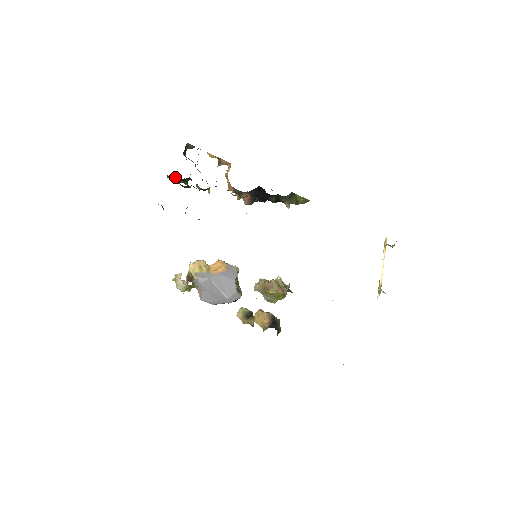
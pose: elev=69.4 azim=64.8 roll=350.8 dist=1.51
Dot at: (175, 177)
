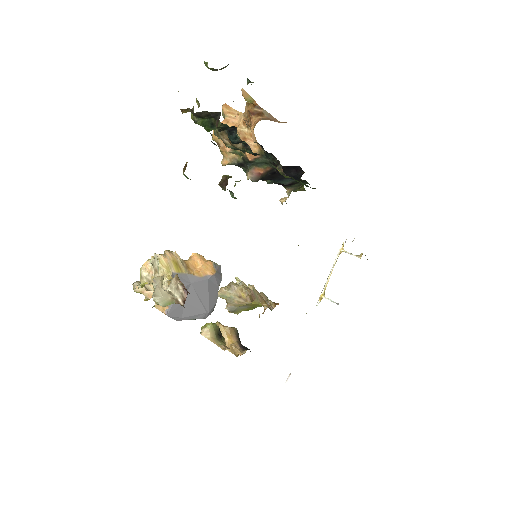
Dot at: (211, 116)
